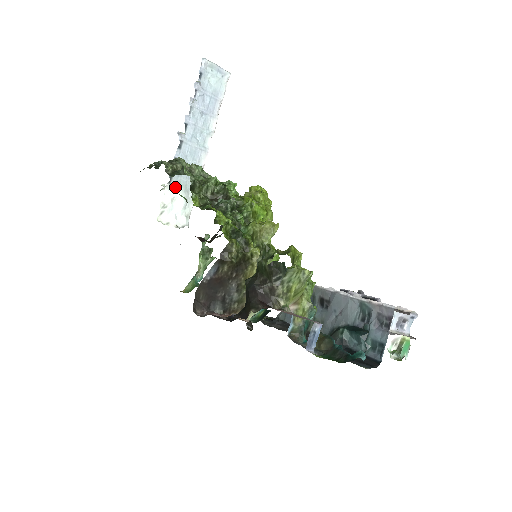
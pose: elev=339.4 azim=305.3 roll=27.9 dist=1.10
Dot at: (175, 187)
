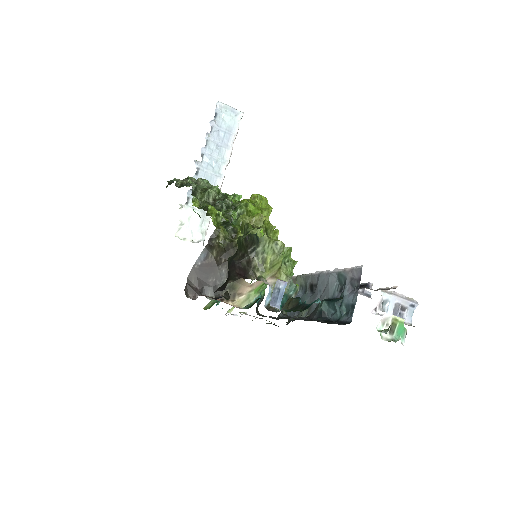
Dot at: (192, 207)
